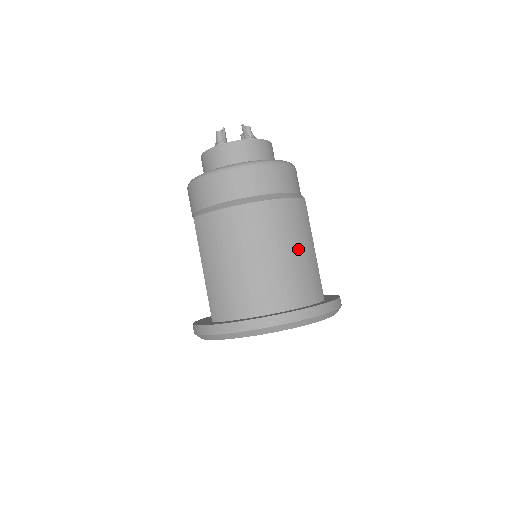
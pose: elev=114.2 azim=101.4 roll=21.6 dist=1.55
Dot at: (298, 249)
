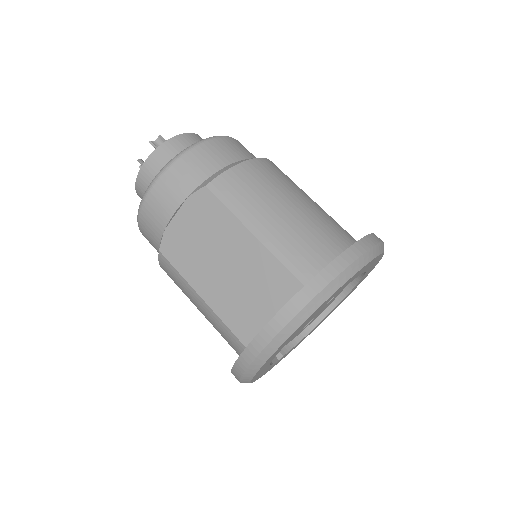
Dot at: occluded
